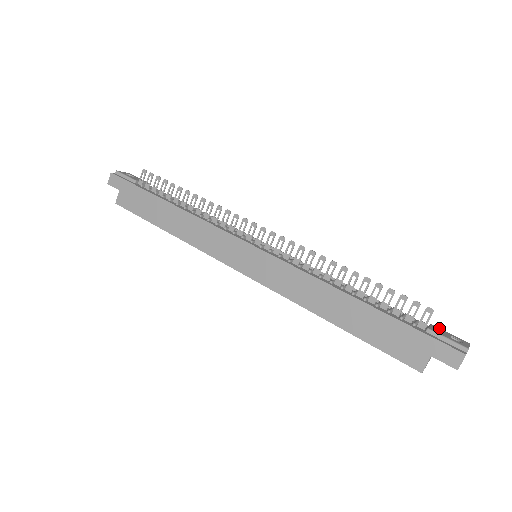
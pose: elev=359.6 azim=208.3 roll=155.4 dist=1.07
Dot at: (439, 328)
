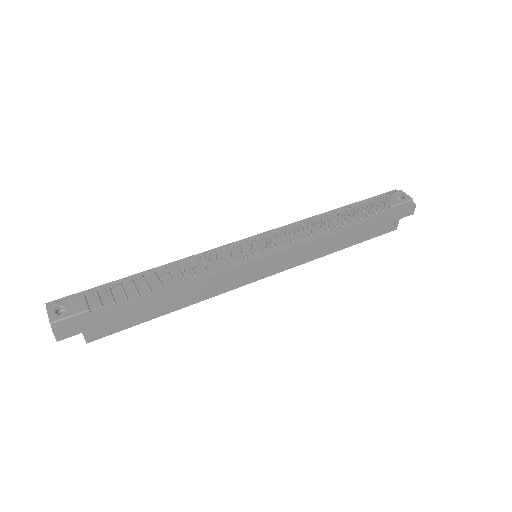
Dot at: (385, 196)
